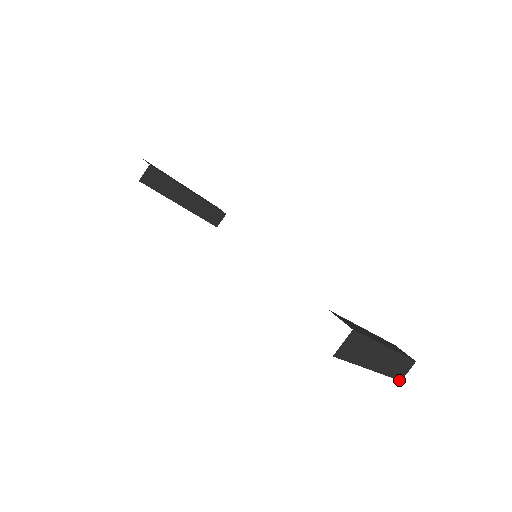
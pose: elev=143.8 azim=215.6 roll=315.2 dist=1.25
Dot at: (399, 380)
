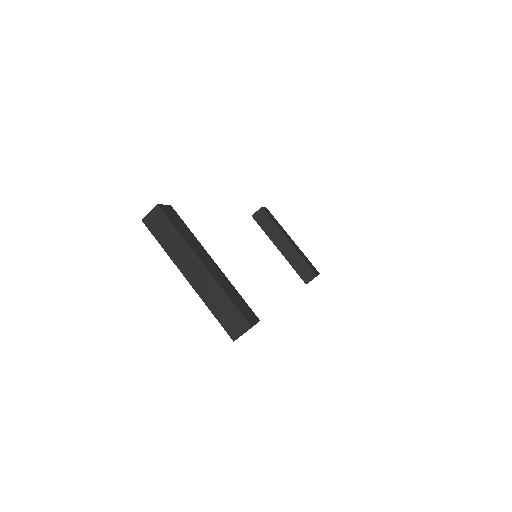
Dot at: (231, 337)
